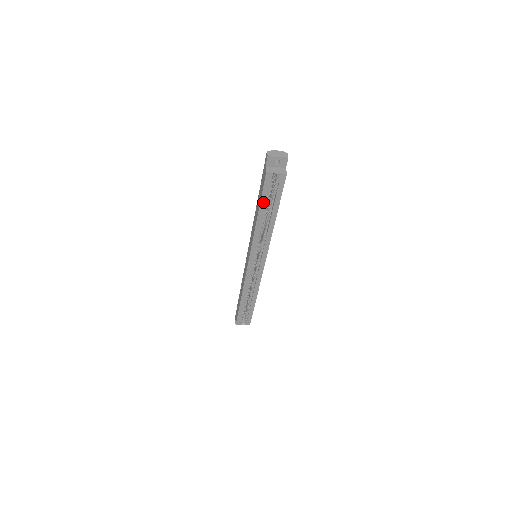
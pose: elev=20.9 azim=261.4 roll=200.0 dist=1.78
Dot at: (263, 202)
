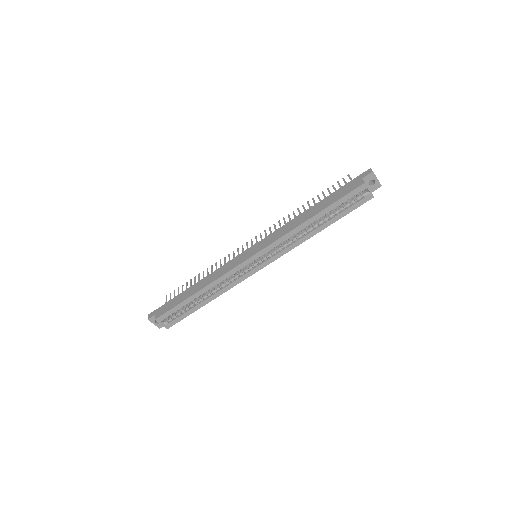
Dot at: (332, 207)
